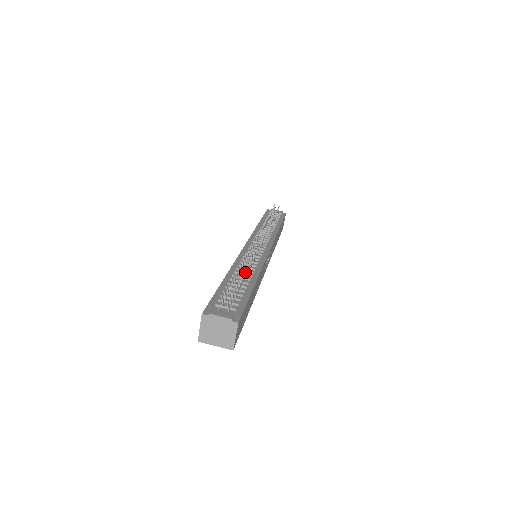
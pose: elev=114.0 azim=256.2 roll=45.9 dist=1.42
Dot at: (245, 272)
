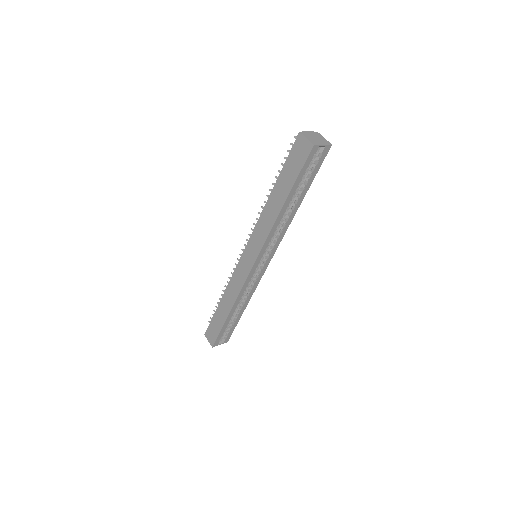
Dot at: occluded
